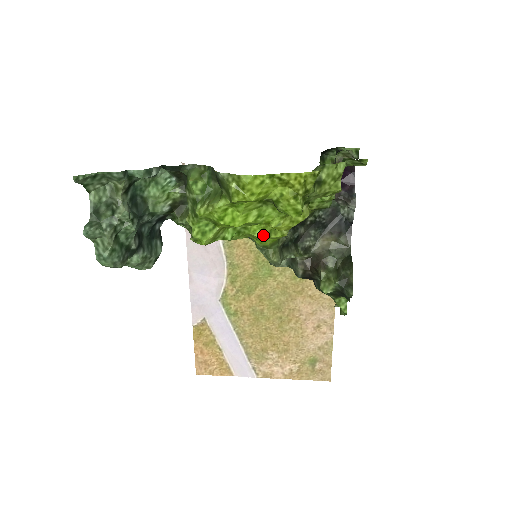
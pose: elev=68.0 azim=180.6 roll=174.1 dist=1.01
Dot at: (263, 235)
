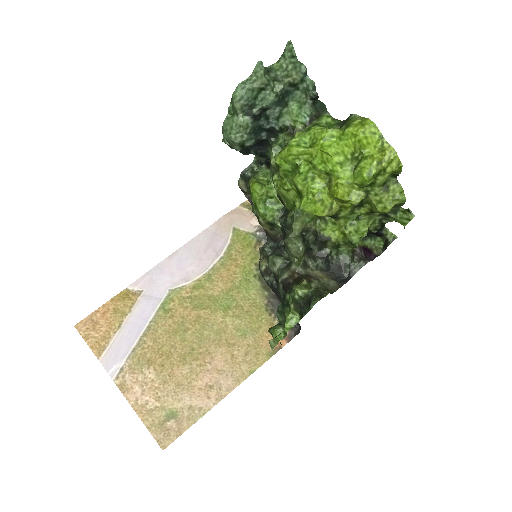
Dot at: (315, 197)
